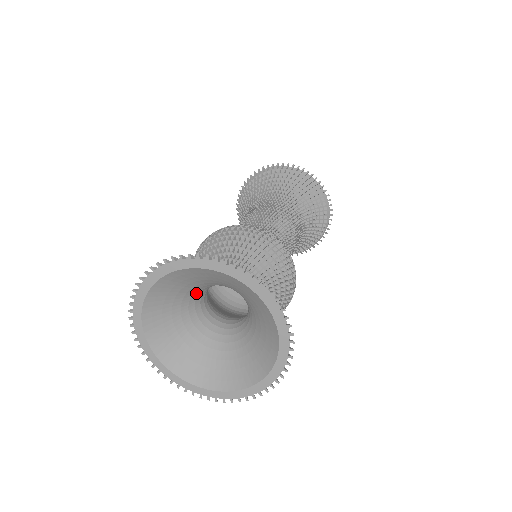
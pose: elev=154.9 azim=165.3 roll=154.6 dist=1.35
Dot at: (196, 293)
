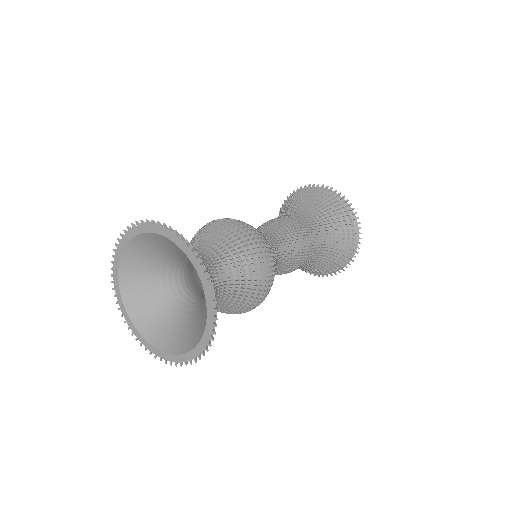
Dot at: (175, 258)
